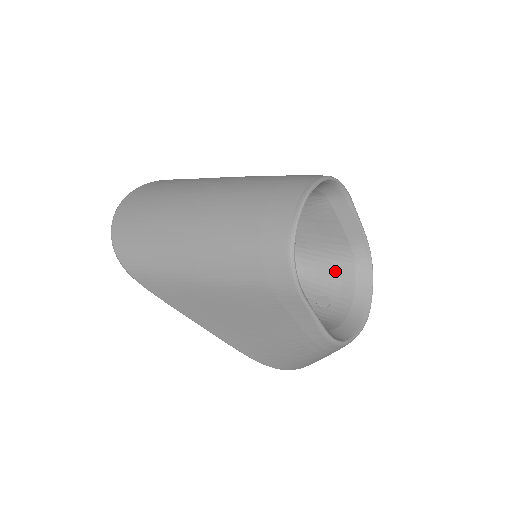
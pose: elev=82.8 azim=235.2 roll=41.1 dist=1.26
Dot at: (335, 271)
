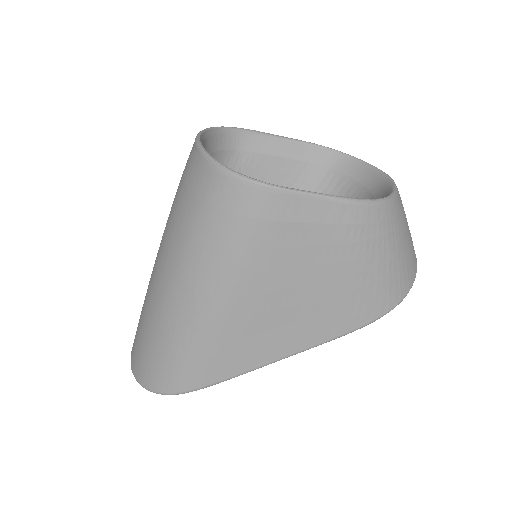
Dot at: occluded
